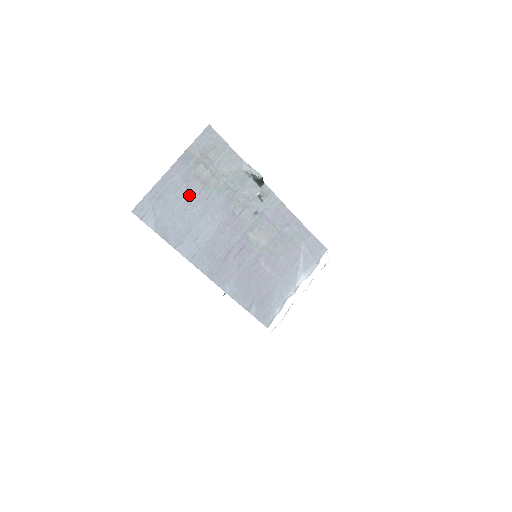
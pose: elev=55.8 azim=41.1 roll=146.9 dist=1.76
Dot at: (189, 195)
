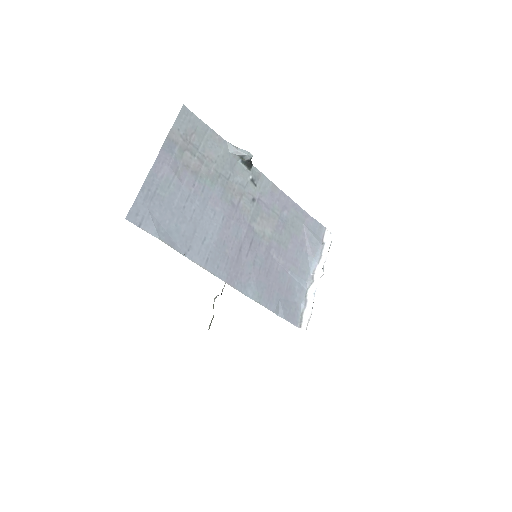
Dot at: (183, 189)
